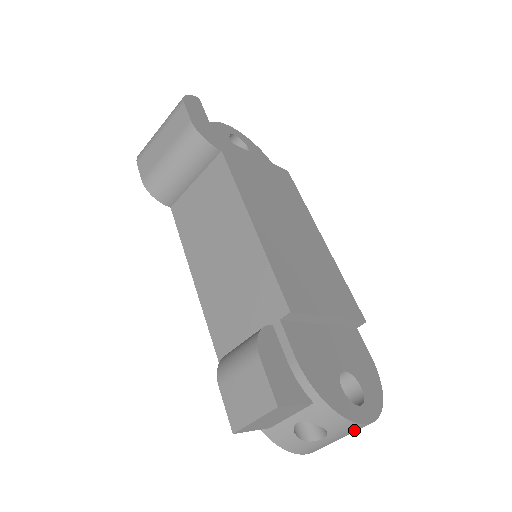
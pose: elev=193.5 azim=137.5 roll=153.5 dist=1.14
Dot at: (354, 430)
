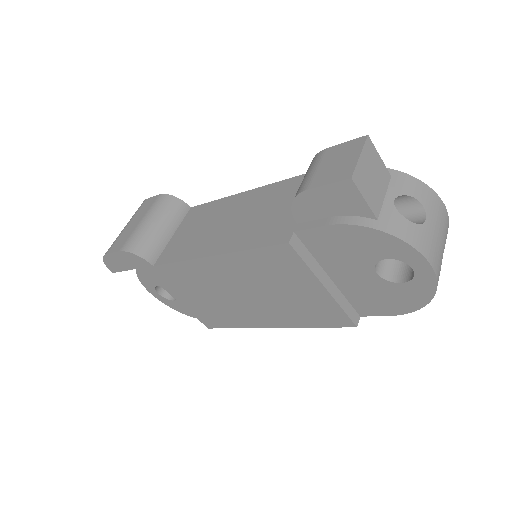
Dot at: (441, 215)
